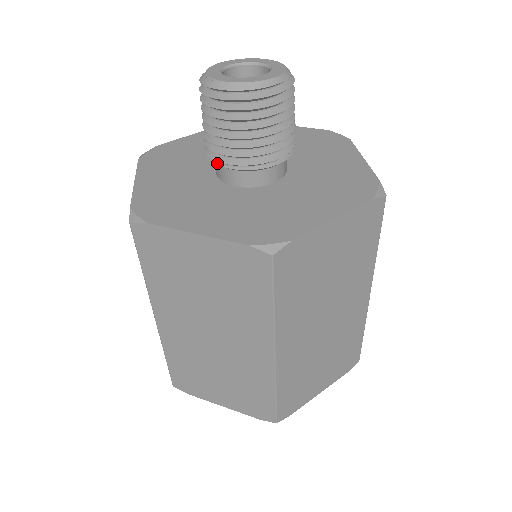
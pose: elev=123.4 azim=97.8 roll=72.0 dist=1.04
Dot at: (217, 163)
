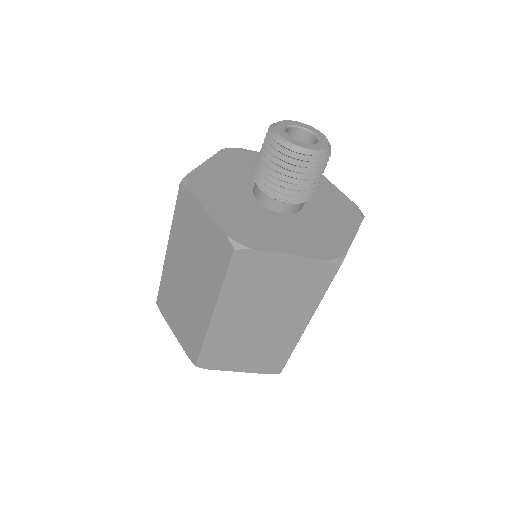
Dot at: (273, 197)
